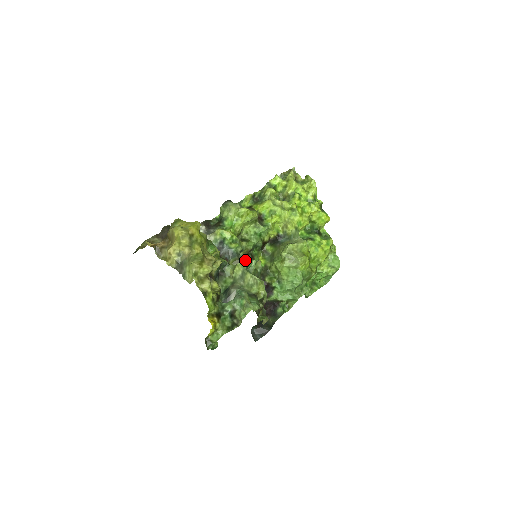
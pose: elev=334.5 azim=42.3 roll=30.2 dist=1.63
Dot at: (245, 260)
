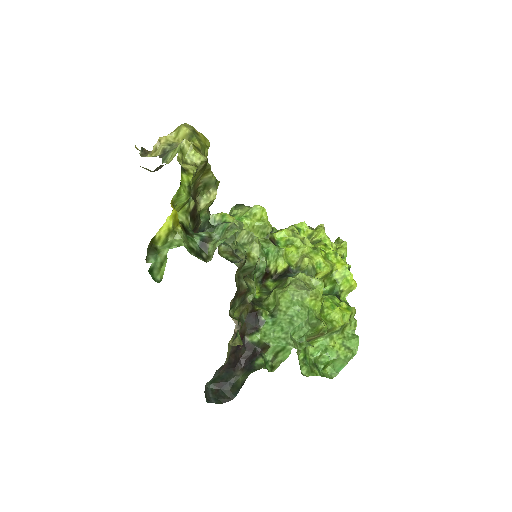
Dot at: occluded
